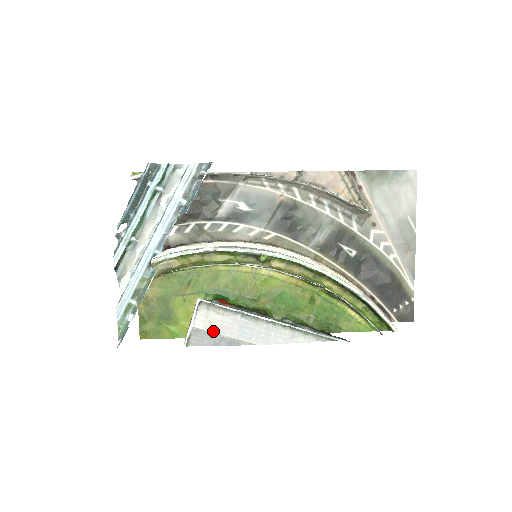
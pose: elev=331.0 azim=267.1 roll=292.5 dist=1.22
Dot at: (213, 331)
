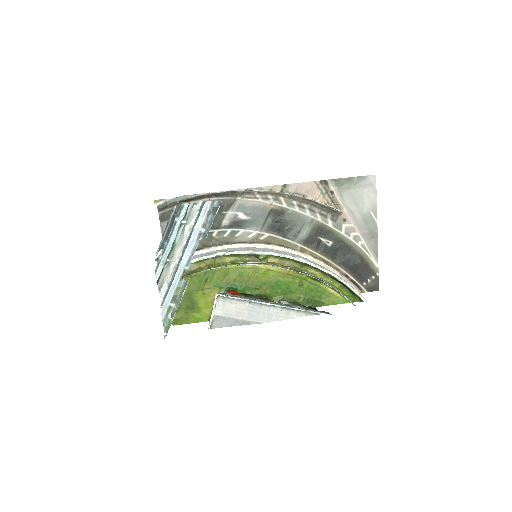
Dot at: (229, 316)
